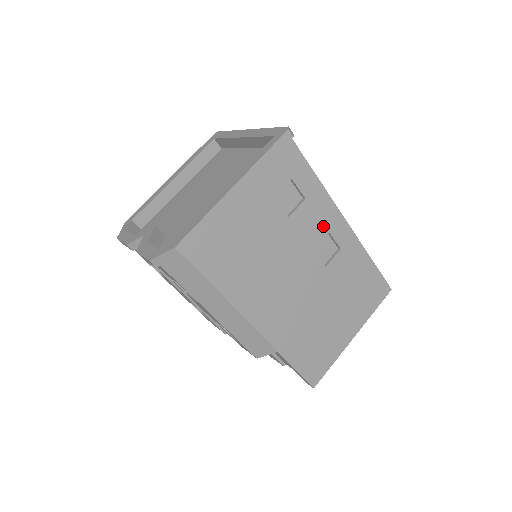
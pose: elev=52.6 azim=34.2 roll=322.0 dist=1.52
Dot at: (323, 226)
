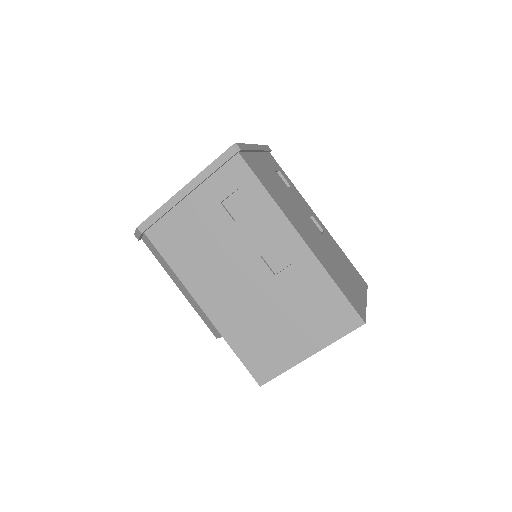
Dot at: (272, 236)
